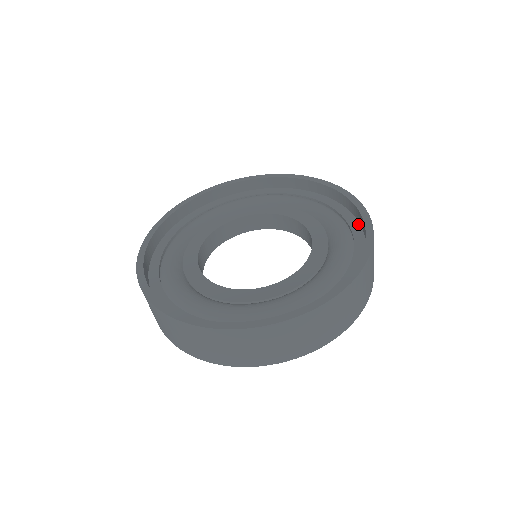
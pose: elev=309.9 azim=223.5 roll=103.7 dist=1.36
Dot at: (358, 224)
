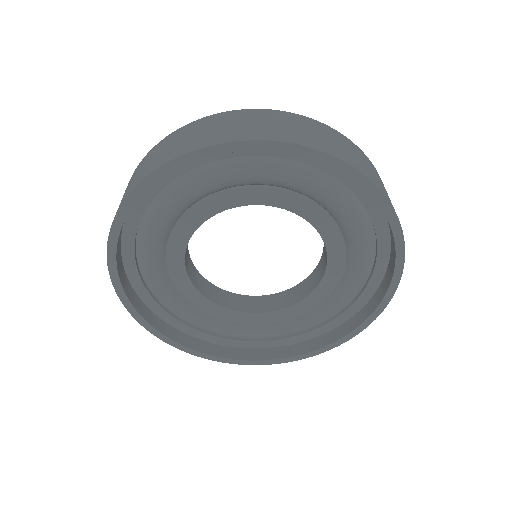
Dot at: occluded
